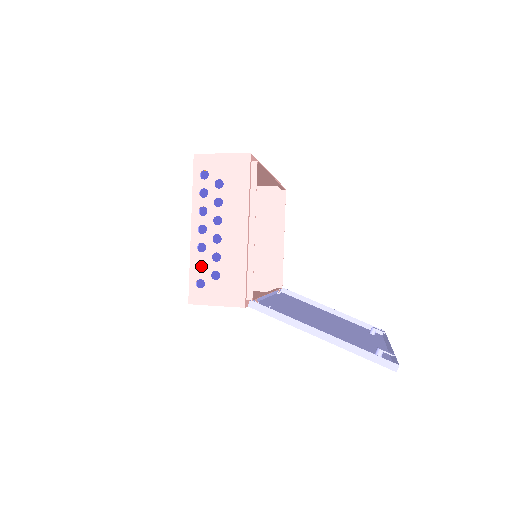
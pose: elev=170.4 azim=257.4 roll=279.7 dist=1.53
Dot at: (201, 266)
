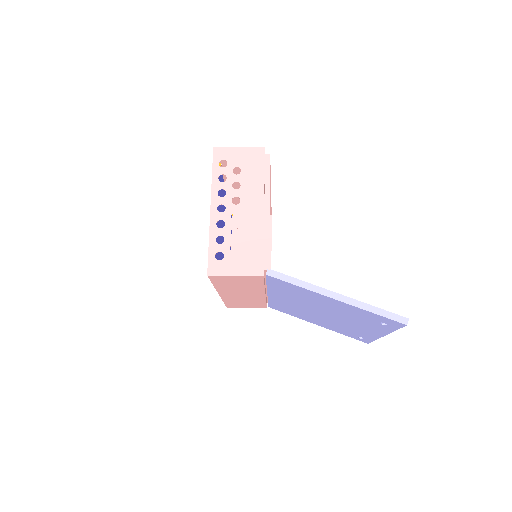
Dot at: occluded
